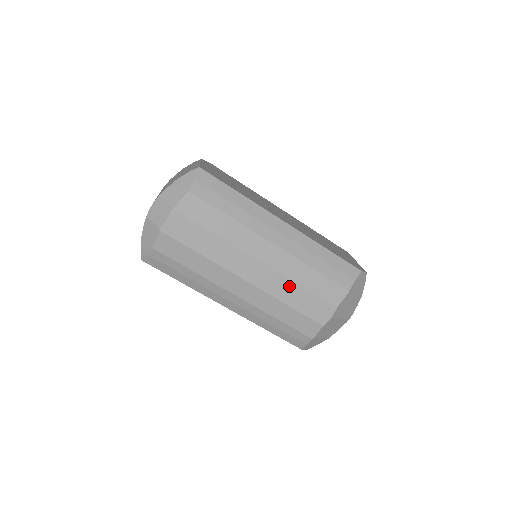
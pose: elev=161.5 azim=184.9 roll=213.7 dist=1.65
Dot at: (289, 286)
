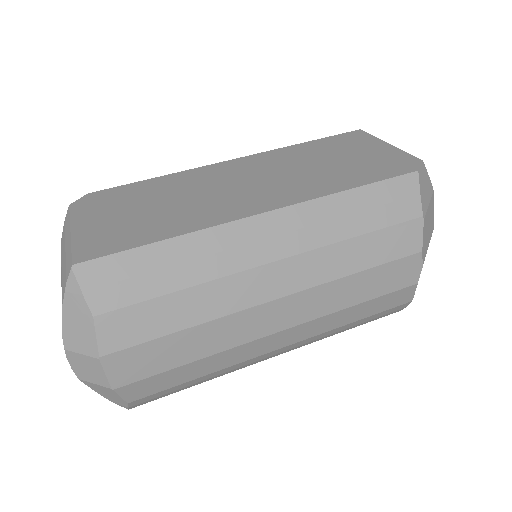
Dot at: (340, 287)
